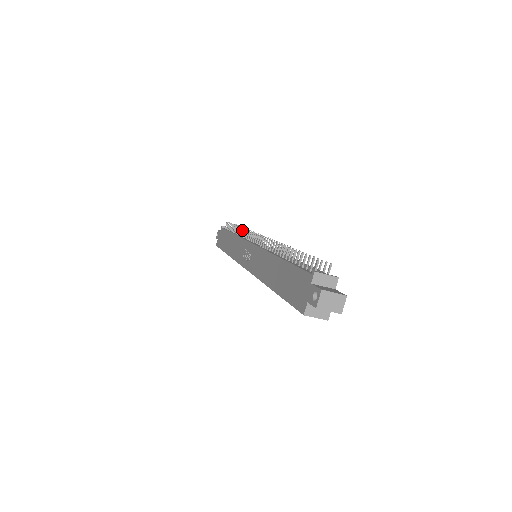
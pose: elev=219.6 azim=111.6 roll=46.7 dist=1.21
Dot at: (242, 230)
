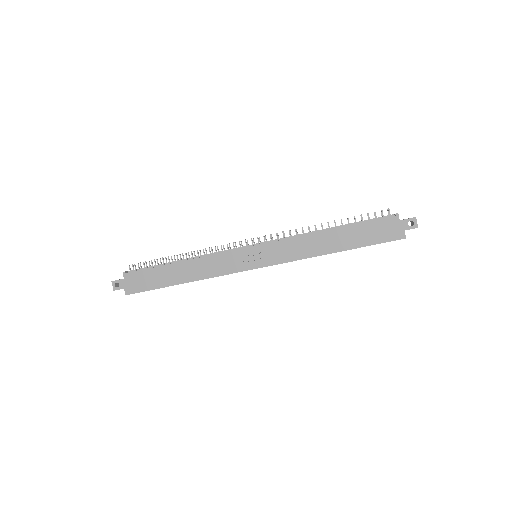
Dot at: (203, 251)
